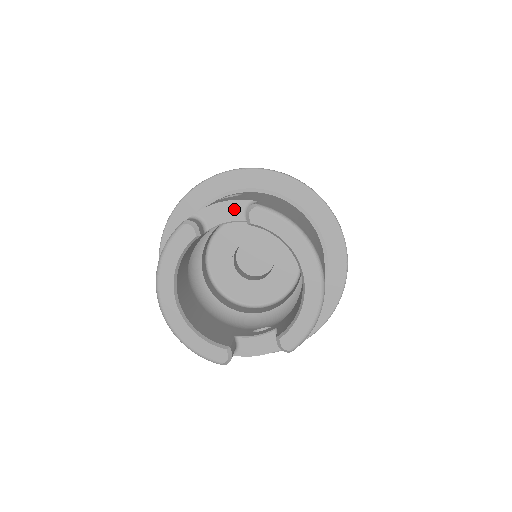
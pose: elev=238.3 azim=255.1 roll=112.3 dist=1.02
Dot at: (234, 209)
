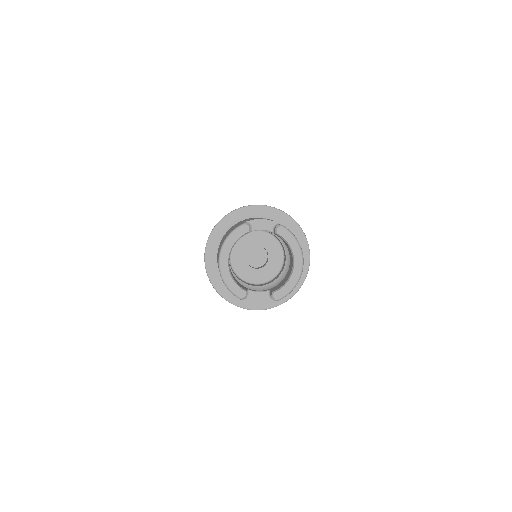
Dot at: (268, 224)
